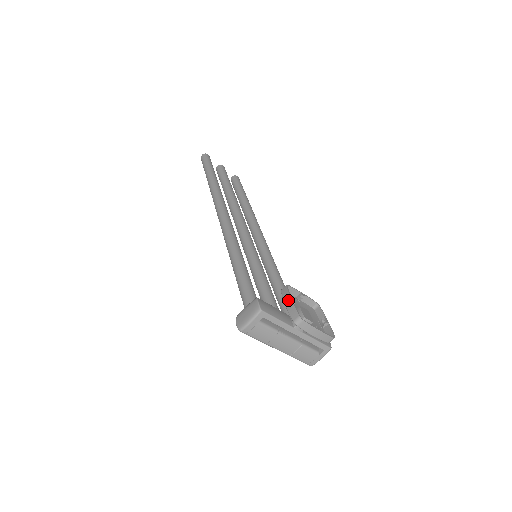
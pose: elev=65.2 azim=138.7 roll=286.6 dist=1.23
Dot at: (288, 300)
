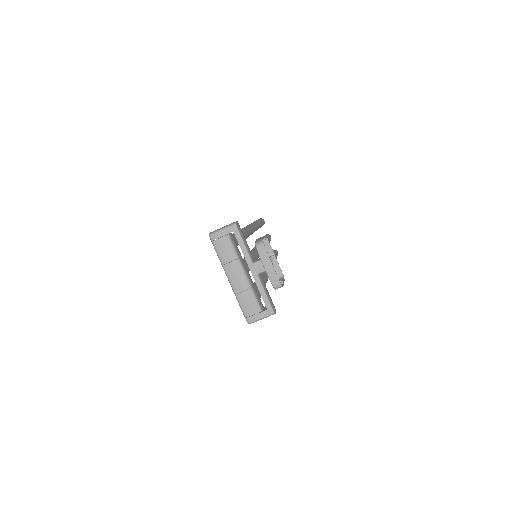
Dot at: (261, 237)
